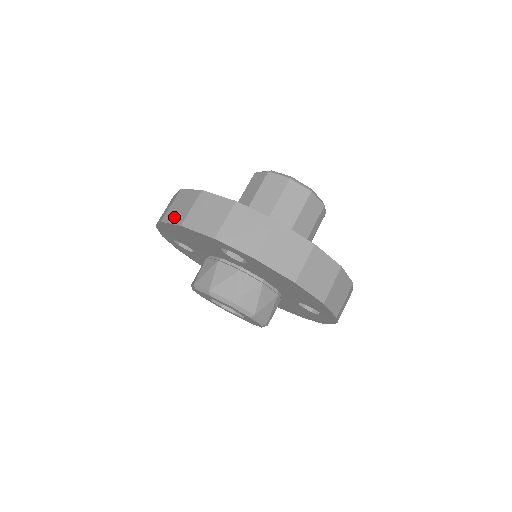
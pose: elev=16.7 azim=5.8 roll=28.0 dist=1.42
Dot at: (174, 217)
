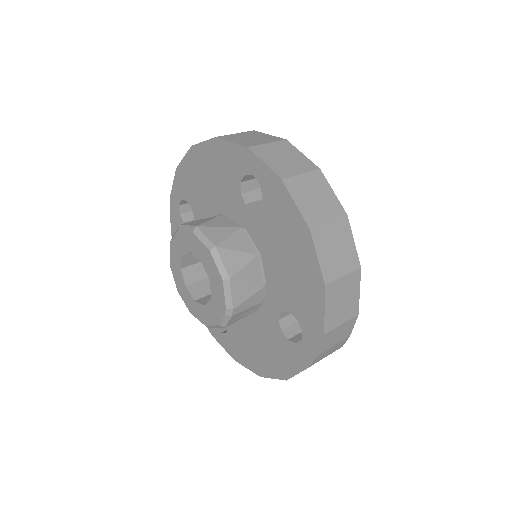
Dot at: occluded
